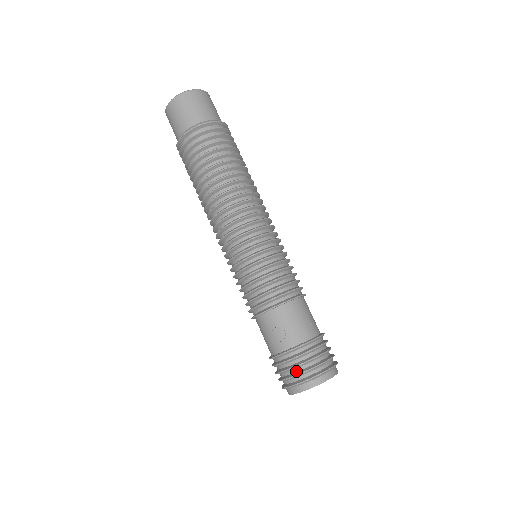
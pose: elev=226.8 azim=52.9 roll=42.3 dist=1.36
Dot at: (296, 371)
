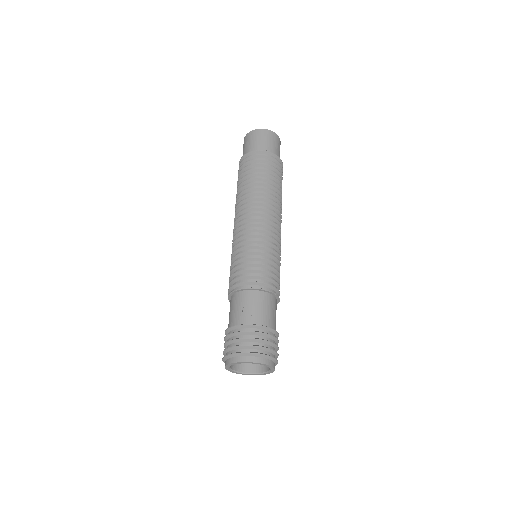
Dot at: (248, 343)
